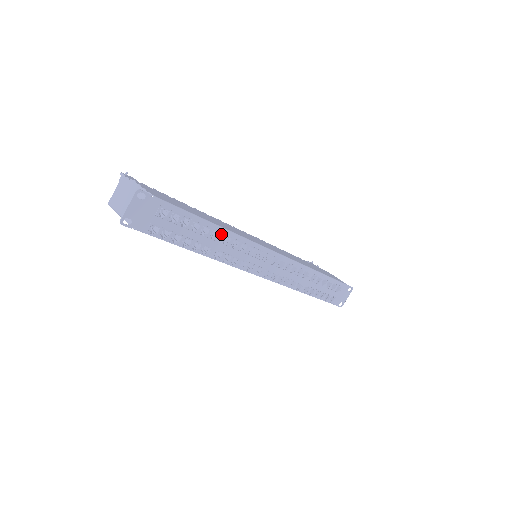
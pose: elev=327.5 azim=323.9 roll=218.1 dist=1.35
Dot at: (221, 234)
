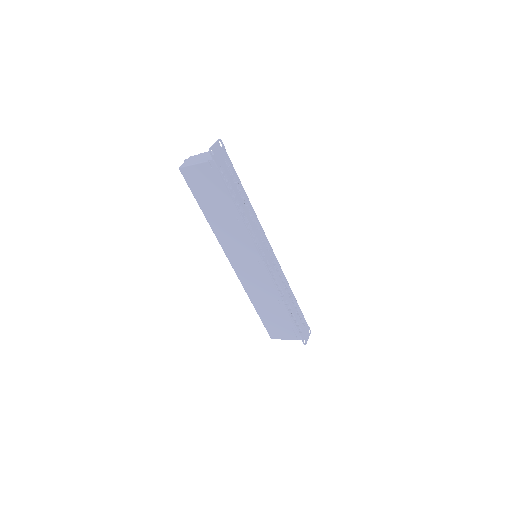
Dot at: (249, 206)
